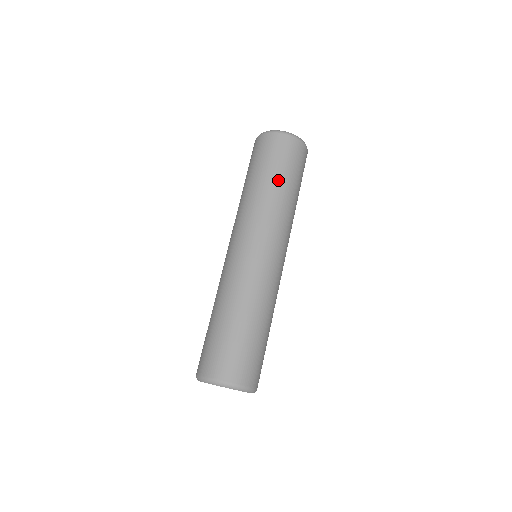
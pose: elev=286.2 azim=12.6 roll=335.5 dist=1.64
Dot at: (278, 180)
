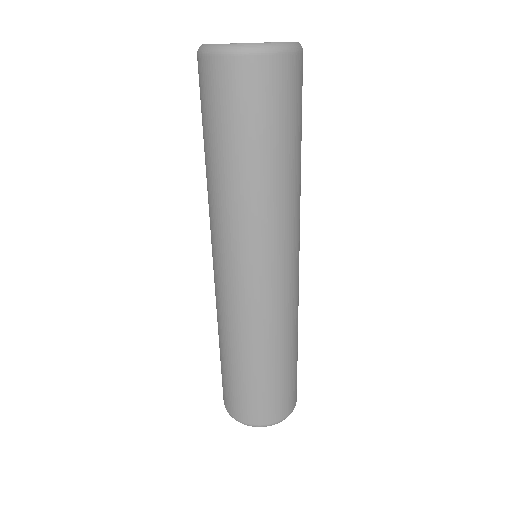
Dot at: (300, 149)
